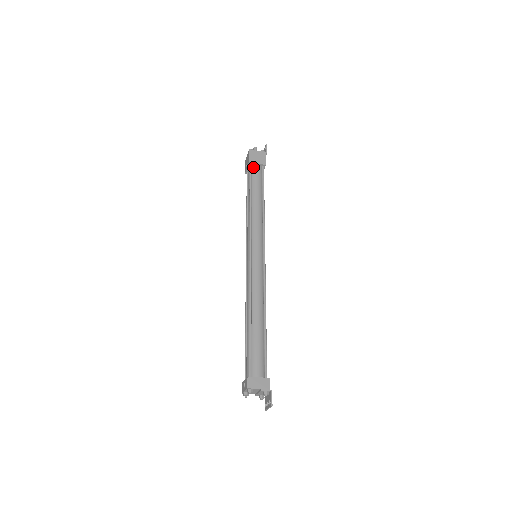
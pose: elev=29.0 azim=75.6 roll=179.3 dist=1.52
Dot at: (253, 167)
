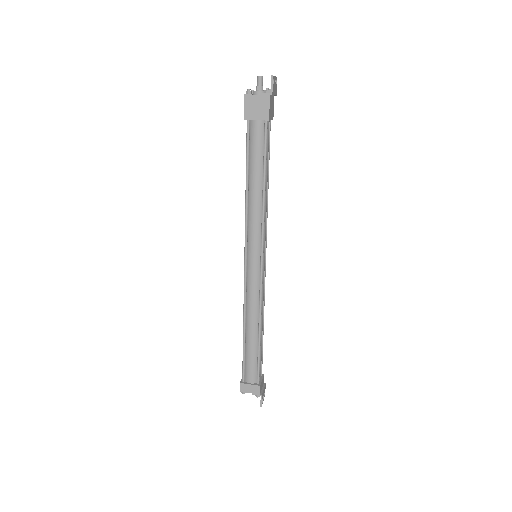
Dot at: (251, 125)
